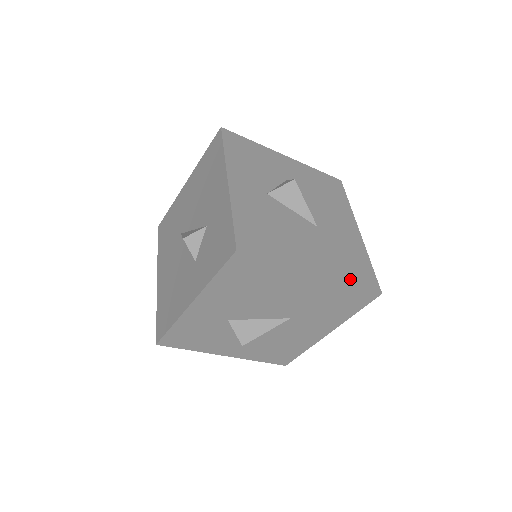
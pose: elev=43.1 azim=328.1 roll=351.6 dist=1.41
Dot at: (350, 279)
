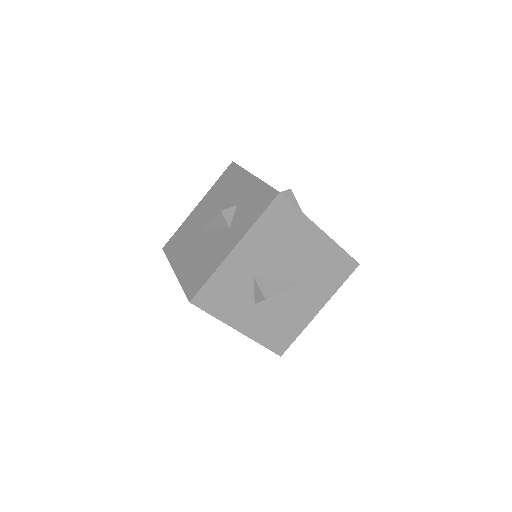
Dot at: occluded
